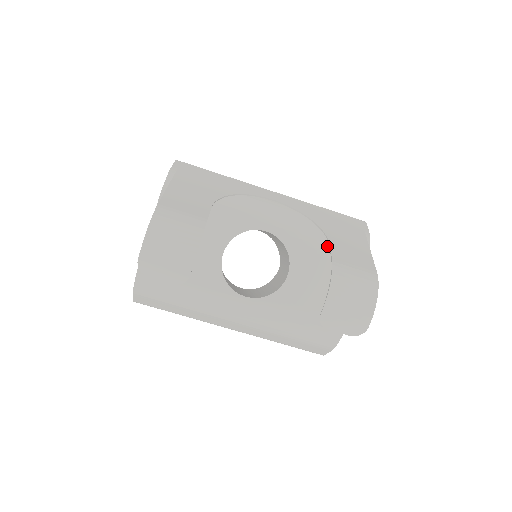
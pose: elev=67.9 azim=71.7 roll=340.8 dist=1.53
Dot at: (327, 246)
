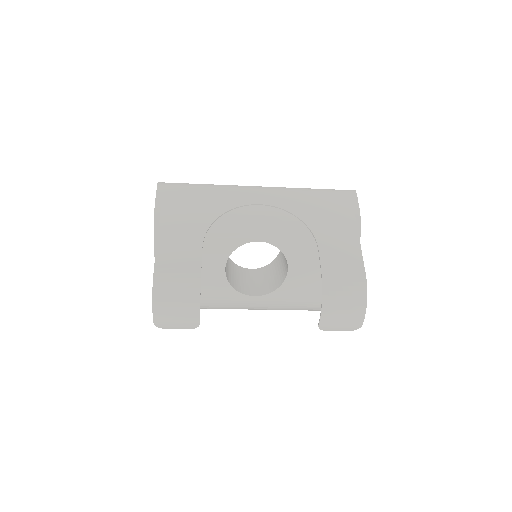
Dot at: occluded
